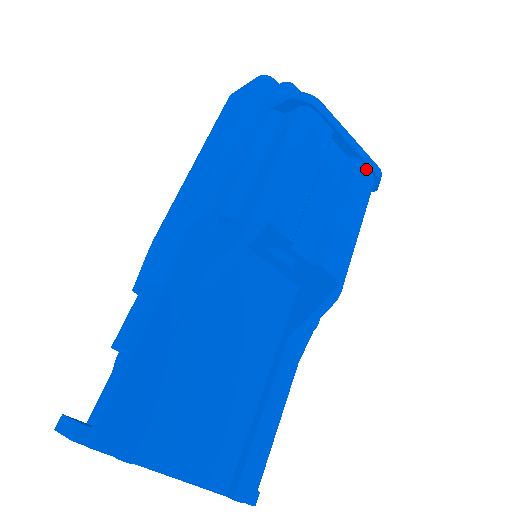
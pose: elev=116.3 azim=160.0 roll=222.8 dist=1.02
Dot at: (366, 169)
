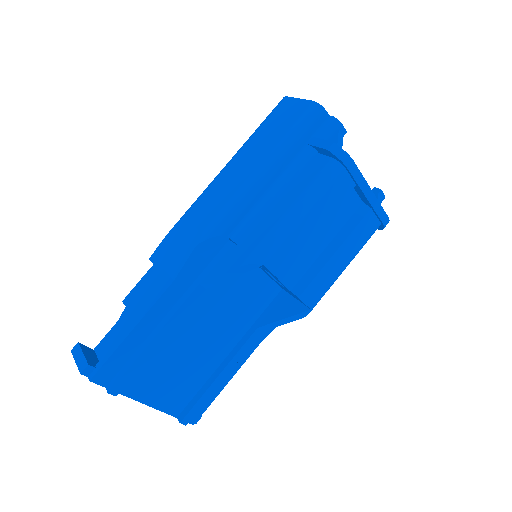
Dot at: (375, 217)
